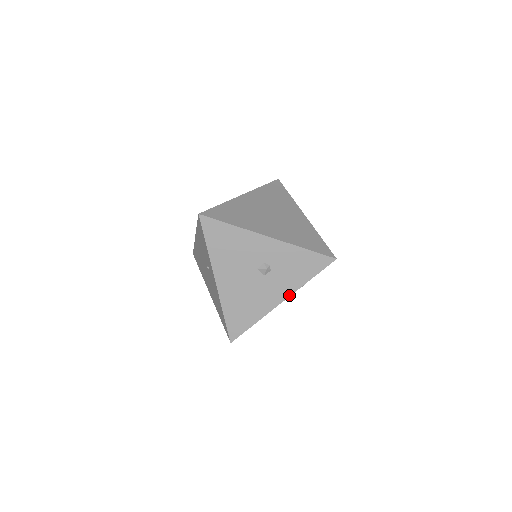
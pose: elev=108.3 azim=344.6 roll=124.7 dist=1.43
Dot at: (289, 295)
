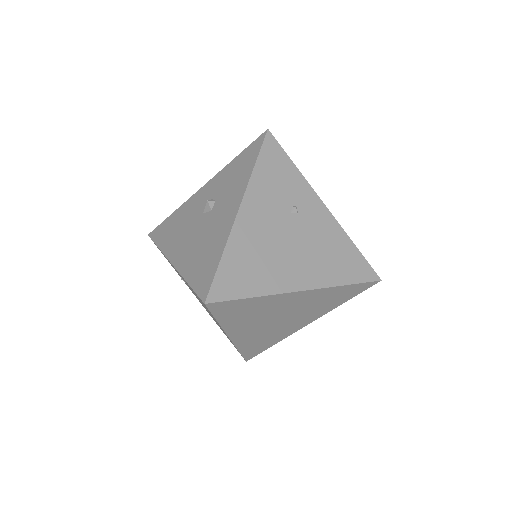
Dot at: (242, 196)
